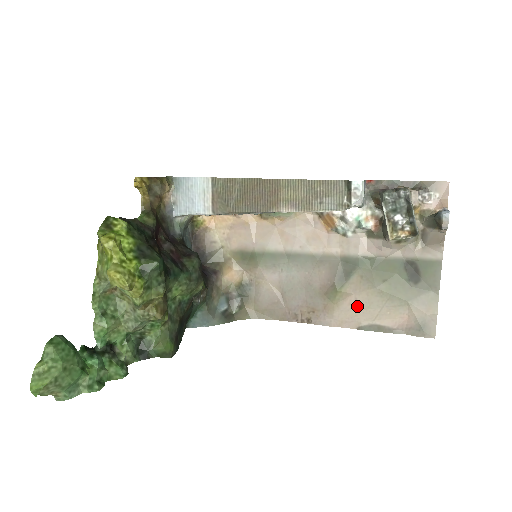
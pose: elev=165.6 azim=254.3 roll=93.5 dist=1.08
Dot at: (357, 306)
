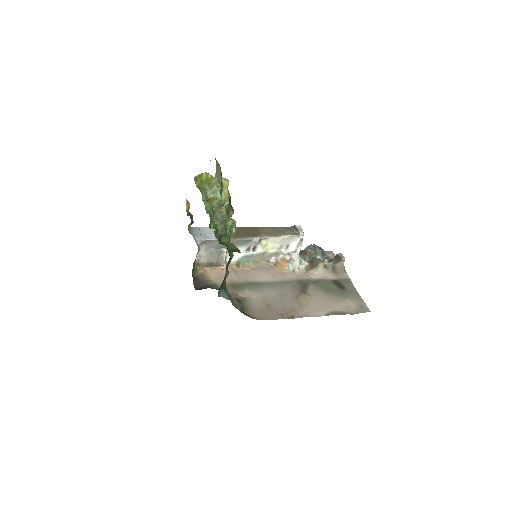
Dot at: (319, 303)
